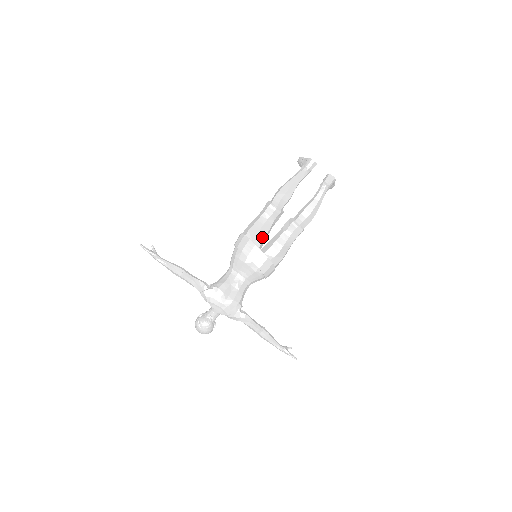
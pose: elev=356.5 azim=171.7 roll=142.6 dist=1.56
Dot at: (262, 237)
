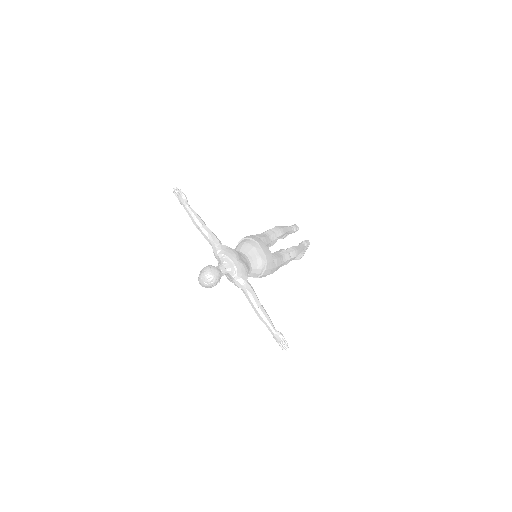
Dot at: (265, 243)
